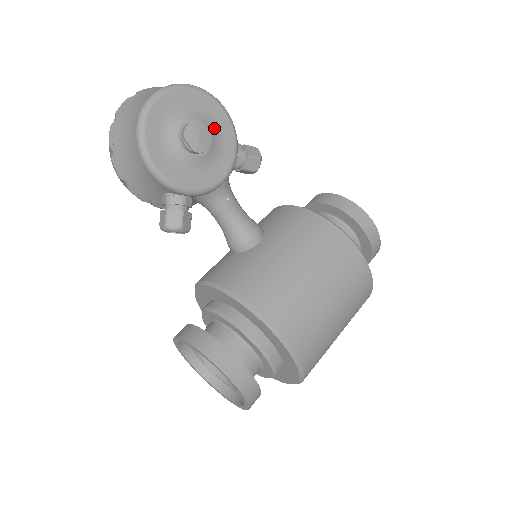
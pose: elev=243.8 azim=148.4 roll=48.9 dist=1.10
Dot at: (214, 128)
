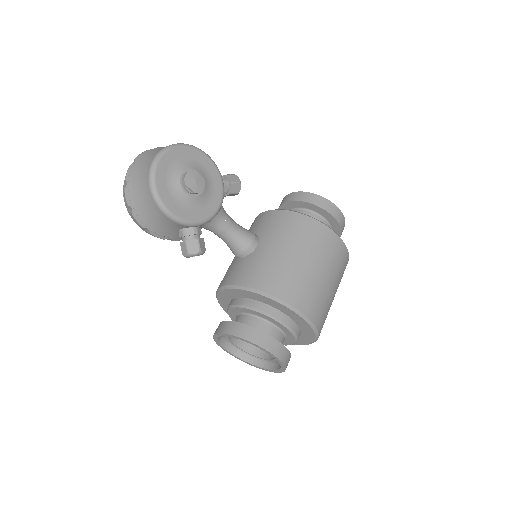
Dot at: (203, 171)
